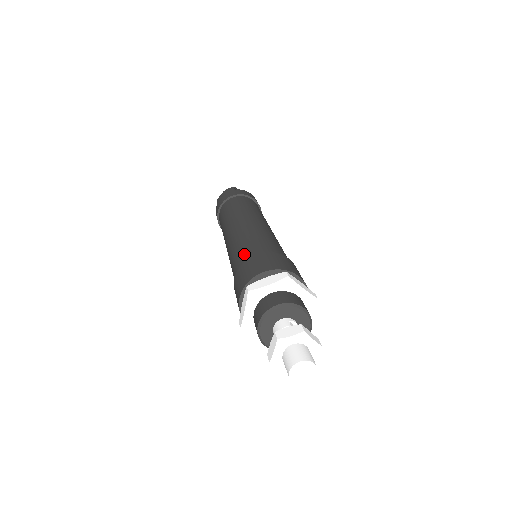
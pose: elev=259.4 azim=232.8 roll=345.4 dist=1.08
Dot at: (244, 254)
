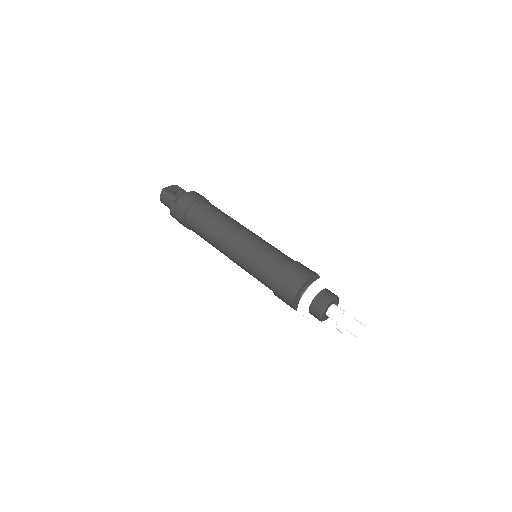
Dot at: (265, 280)
